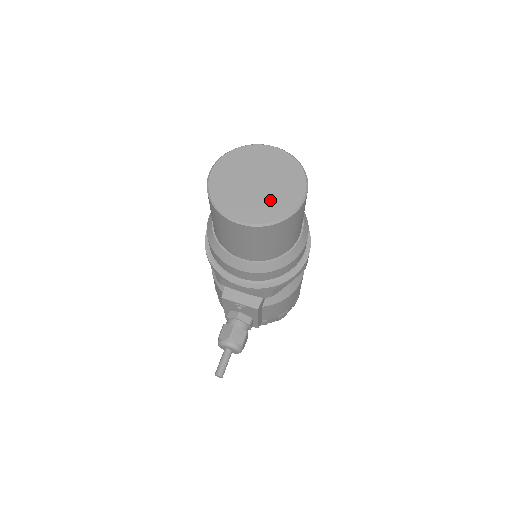
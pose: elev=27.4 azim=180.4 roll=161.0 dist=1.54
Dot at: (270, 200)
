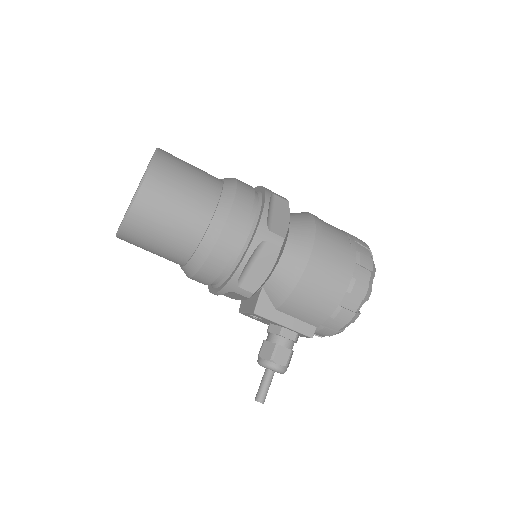
Dot at: occluded
